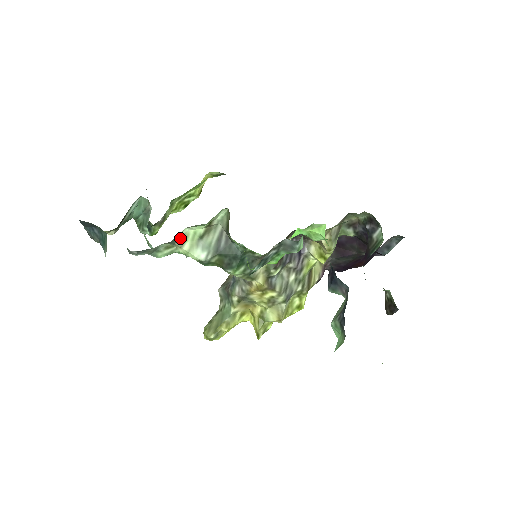
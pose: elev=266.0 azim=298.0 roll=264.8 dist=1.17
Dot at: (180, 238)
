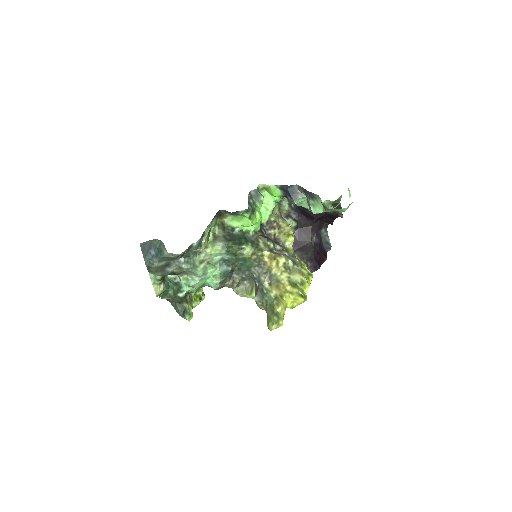
Dot at: occluded
